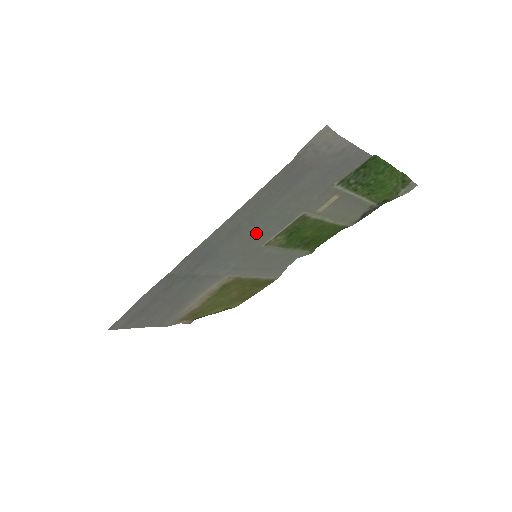
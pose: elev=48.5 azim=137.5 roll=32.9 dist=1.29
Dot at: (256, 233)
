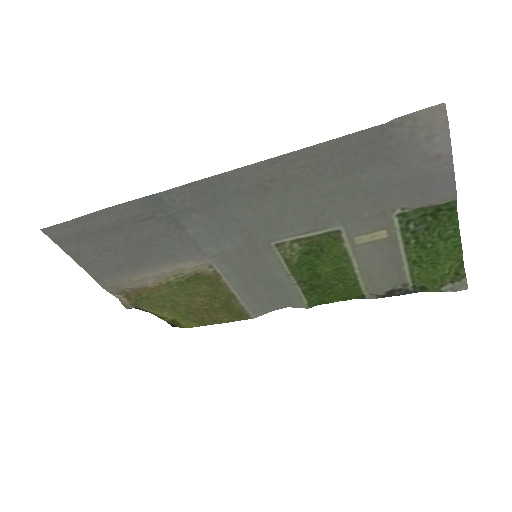
Dot at: (279, 214)
